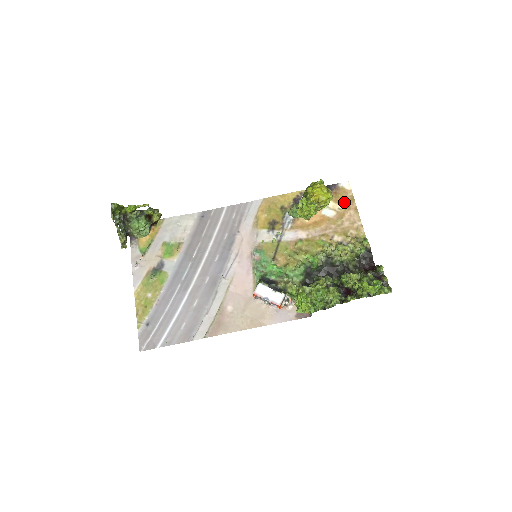
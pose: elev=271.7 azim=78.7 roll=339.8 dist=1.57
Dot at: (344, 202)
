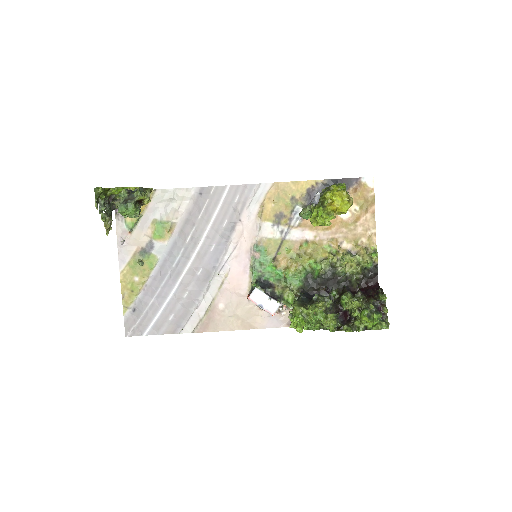
Dot at: (363, 203)
